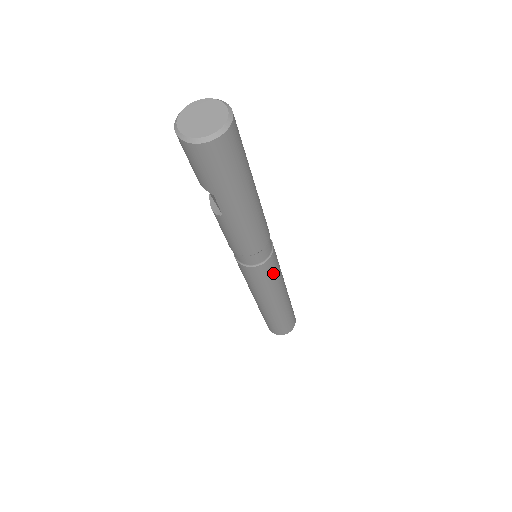
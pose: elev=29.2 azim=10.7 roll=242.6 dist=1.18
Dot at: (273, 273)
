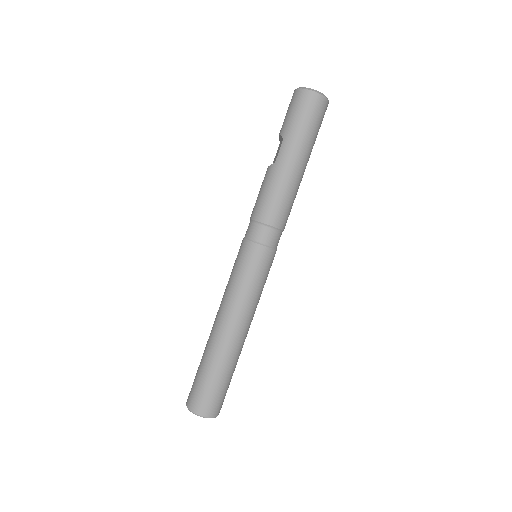
Dot at: (259, 274)
